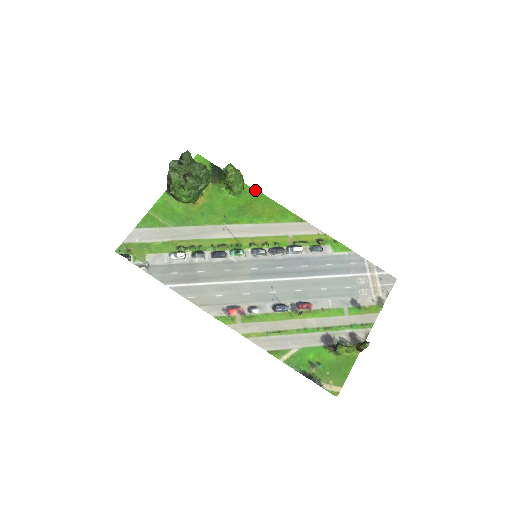
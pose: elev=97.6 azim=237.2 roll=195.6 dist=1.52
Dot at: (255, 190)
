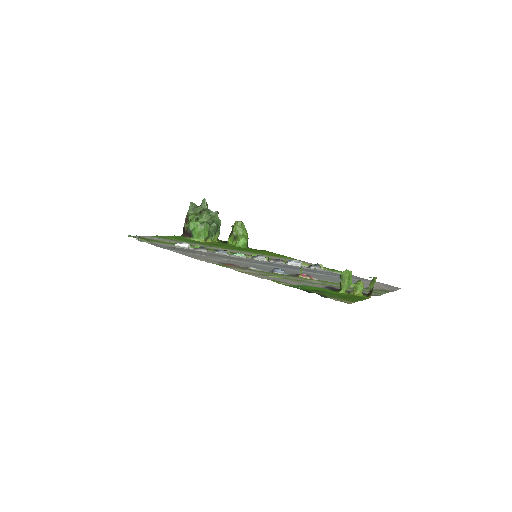
Dot at: occluded
